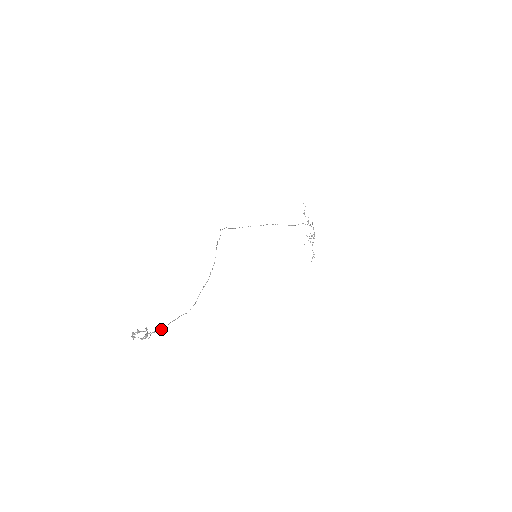
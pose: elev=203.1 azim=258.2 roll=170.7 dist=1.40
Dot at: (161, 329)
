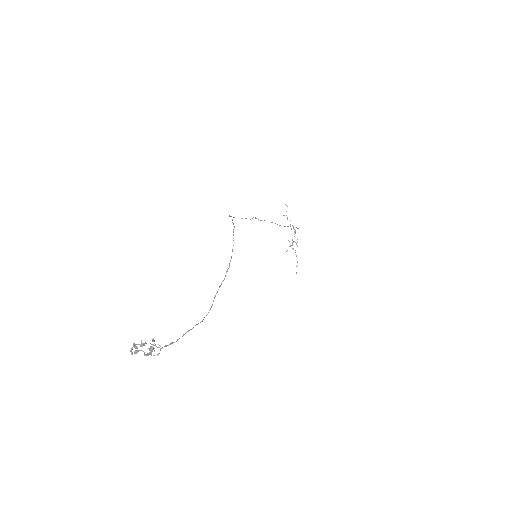
Dot at: (174, 342)
